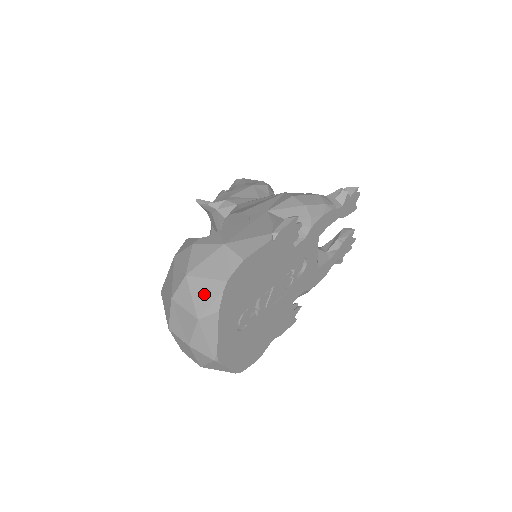
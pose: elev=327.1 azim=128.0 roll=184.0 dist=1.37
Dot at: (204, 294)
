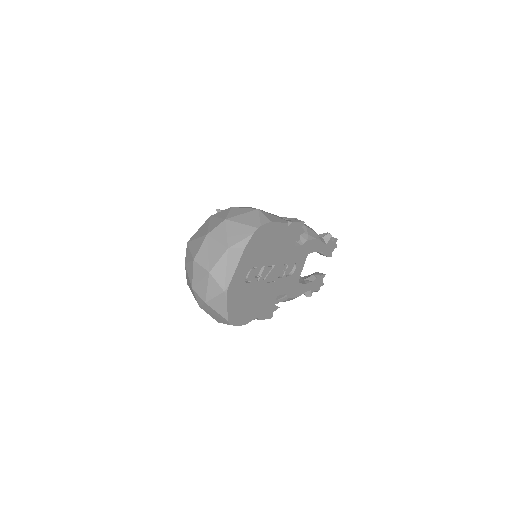
Dot at: (237, 233)
